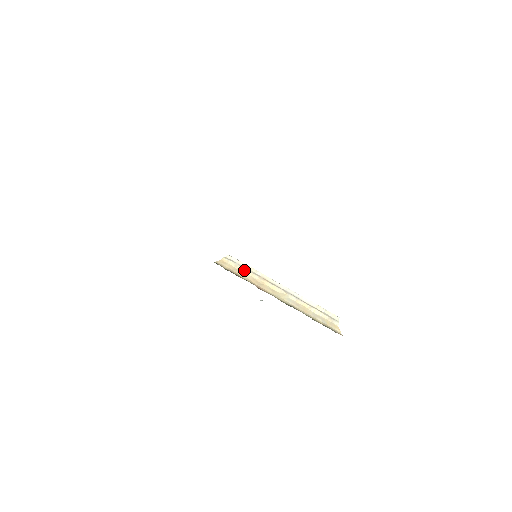
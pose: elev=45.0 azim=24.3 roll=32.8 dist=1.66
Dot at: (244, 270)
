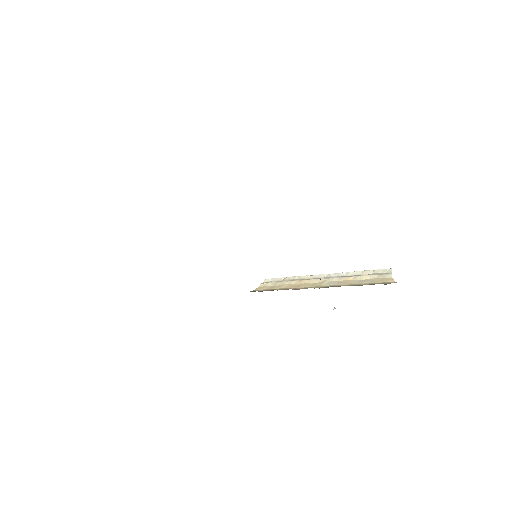
Dot at: (281, 283)
